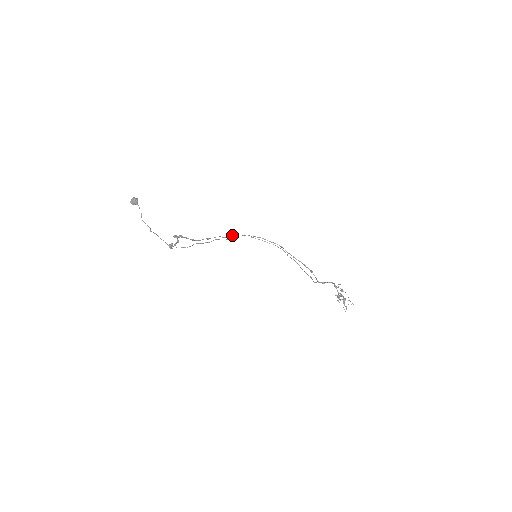
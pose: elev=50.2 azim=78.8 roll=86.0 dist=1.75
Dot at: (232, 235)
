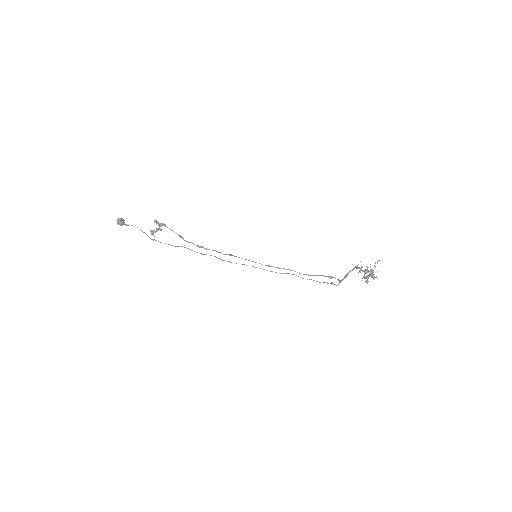
Dot at: (230, 254)
